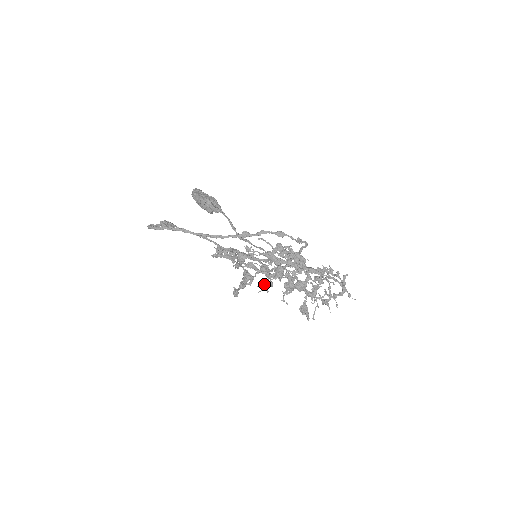
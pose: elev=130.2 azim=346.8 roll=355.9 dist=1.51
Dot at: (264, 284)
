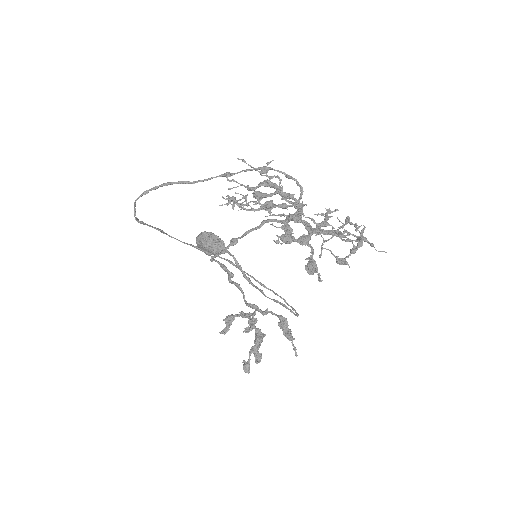
Dot at: (245, 204)
